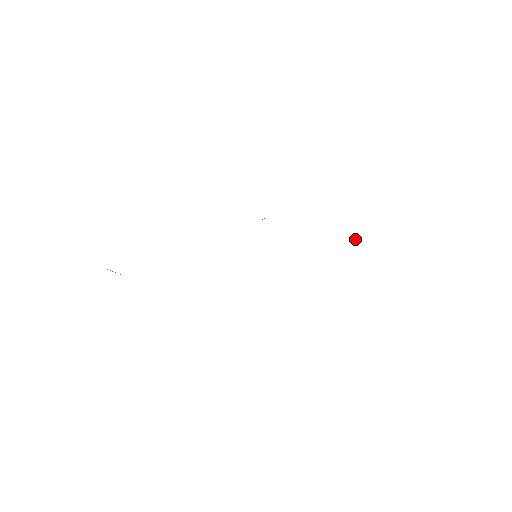
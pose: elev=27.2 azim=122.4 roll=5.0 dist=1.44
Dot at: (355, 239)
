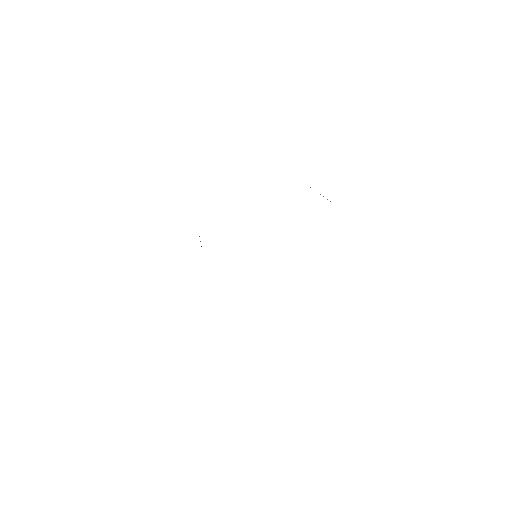
Dot at: (327, 199)
